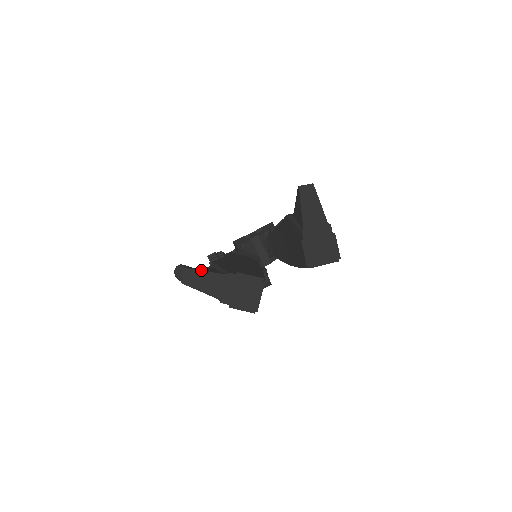
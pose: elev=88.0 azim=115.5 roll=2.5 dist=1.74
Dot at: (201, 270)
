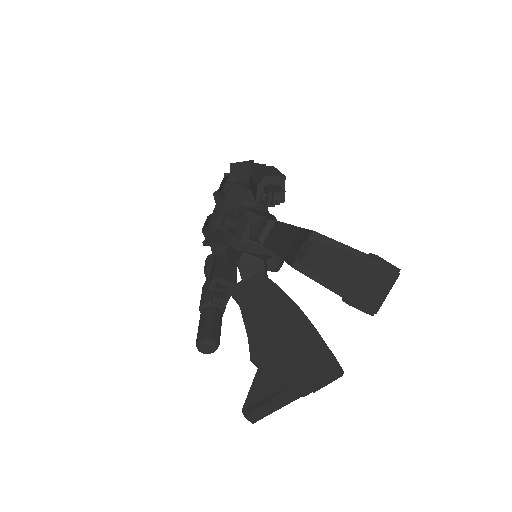
Dot at: (259, 398)
